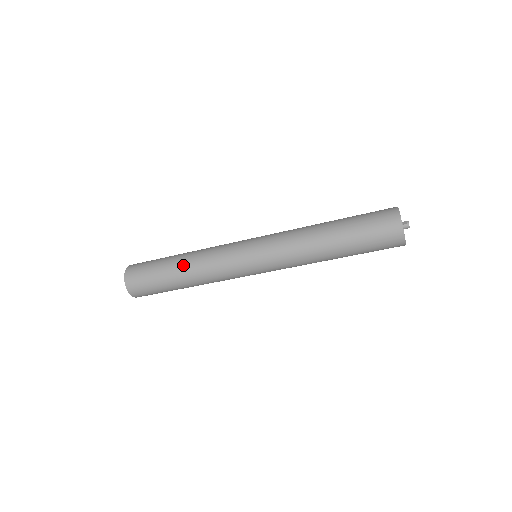
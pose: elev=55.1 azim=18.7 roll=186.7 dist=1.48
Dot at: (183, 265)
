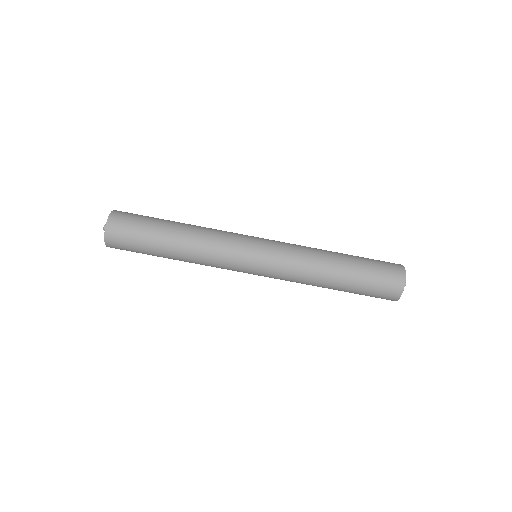
Dot at: (184, 227)
